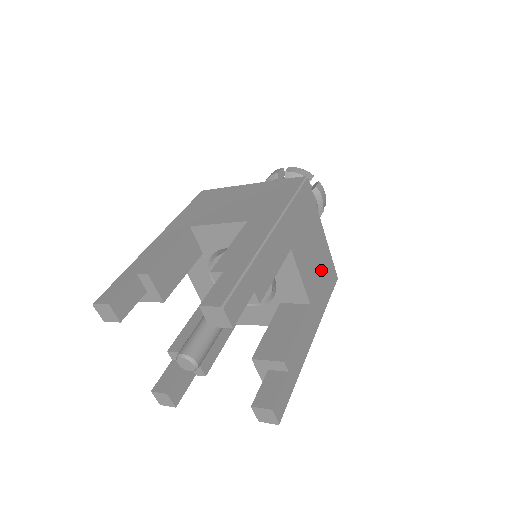
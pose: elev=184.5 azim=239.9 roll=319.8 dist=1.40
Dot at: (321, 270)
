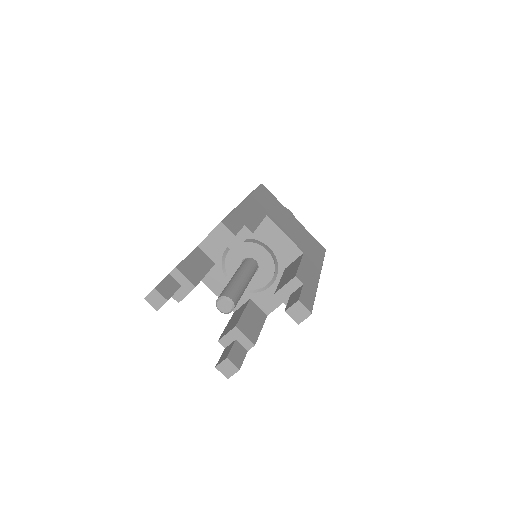
Dot at: (304, 238)
